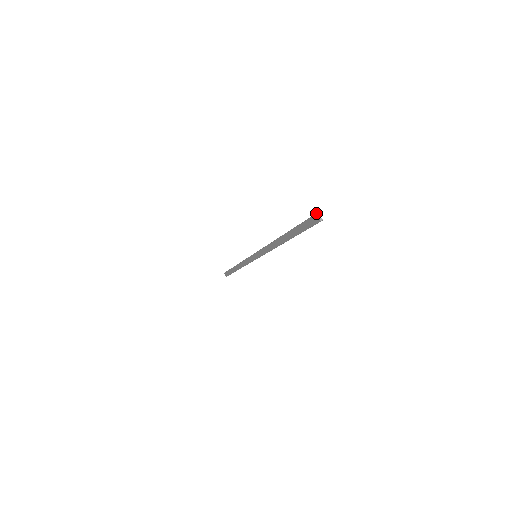
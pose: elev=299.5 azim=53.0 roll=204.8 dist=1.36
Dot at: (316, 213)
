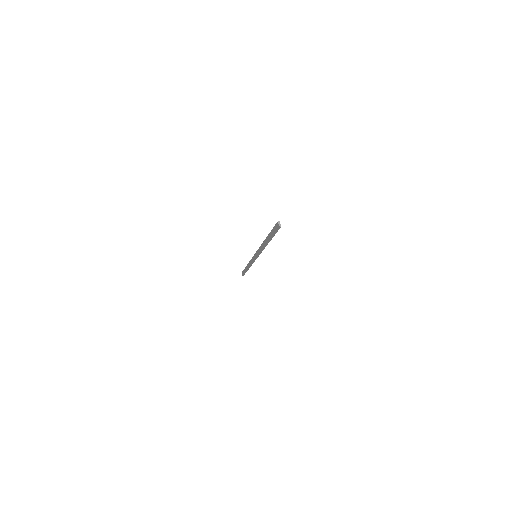
Dot at: (278, 221)
